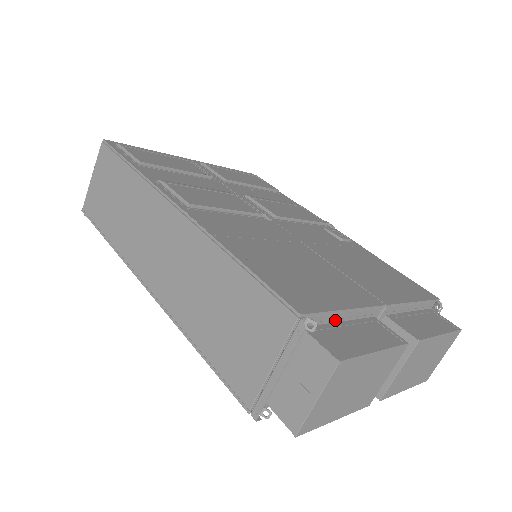
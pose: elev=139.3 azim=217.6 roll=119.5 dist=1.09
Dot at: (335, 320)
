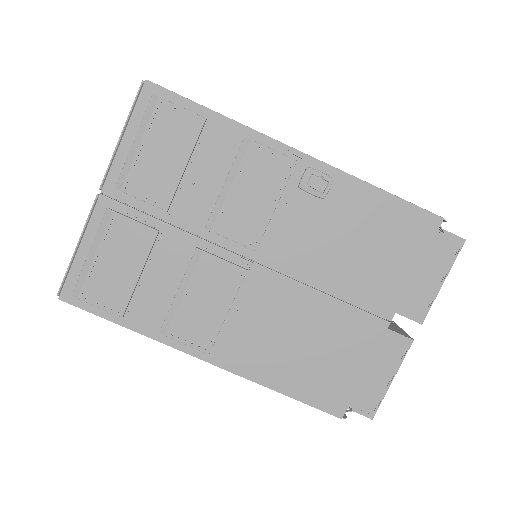
Dot at: occluded
